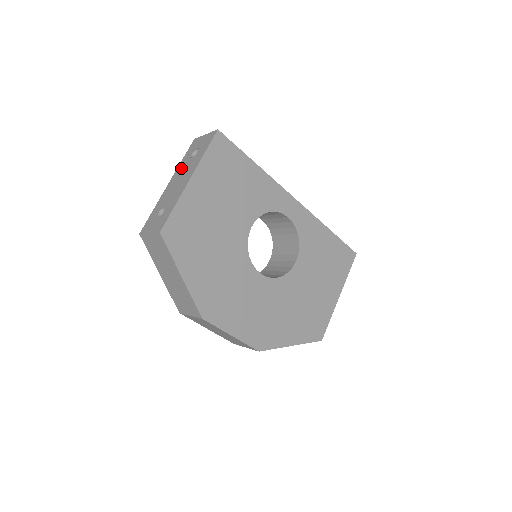
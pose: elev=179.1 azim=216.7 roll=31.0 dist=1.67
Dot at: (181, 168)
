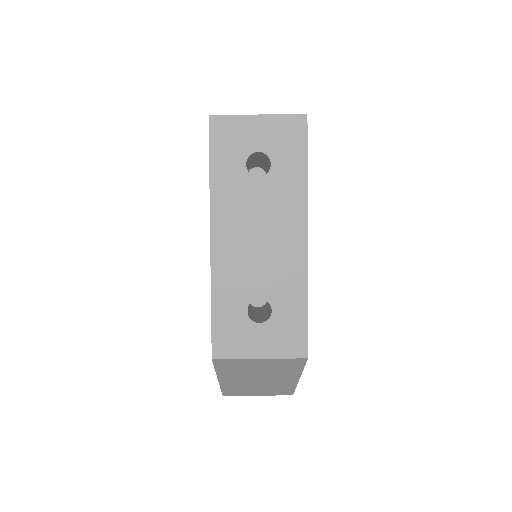
Dot at: (234, 200)
